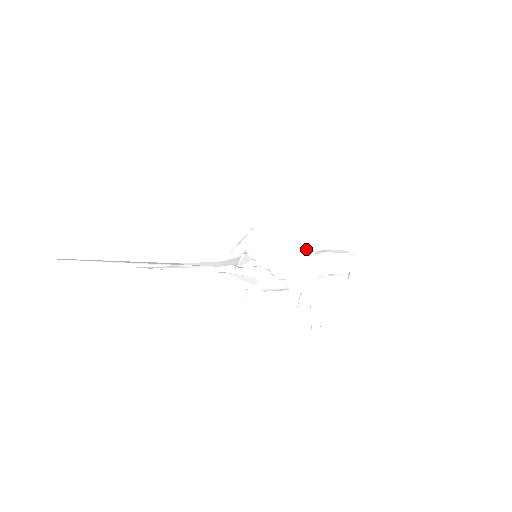
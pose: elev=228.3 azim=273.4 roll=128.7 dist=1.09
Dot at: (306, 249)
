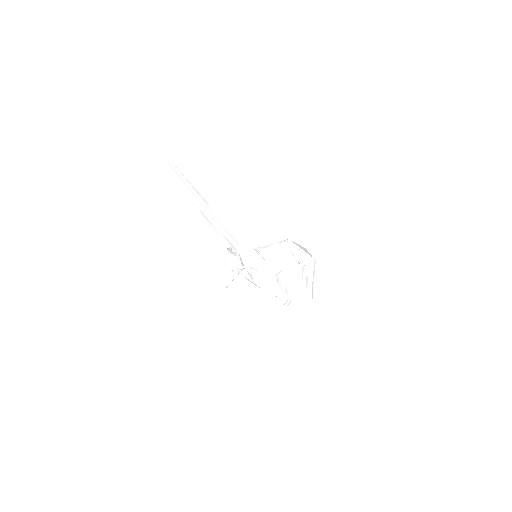
Dot at: (313, 262)
